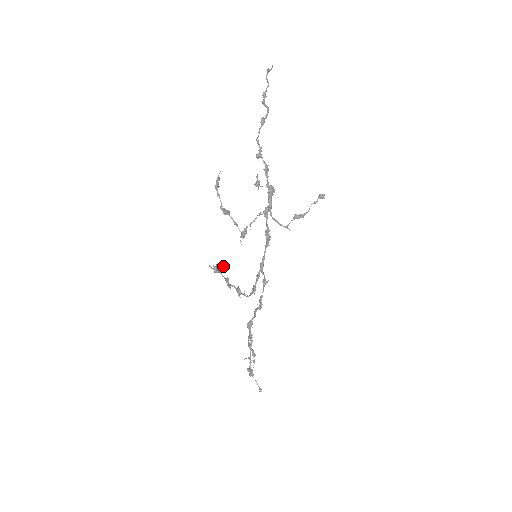
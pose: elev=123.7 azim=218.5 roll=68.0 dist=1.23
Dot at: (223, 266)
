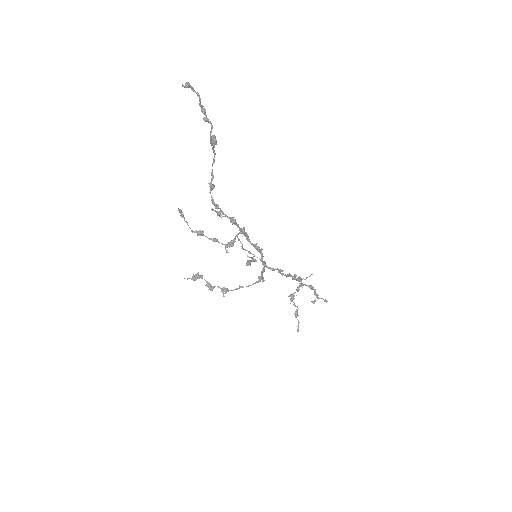
Dot at: (202, 276)
